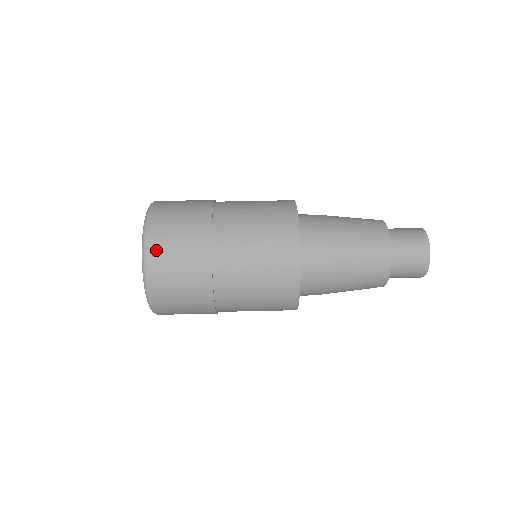
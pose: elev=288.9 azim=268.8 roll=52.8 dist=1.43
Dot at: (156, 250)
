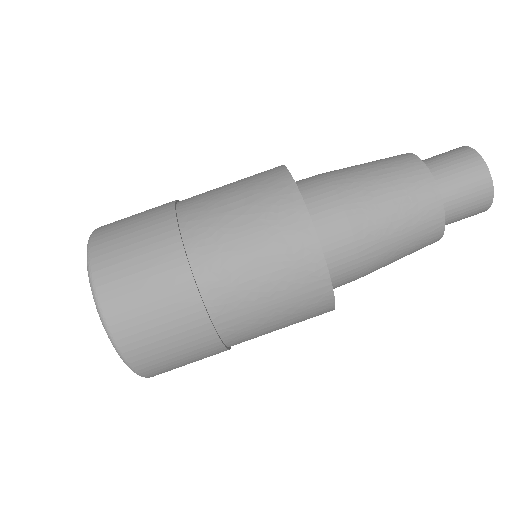
Dot at: (123, 321)
